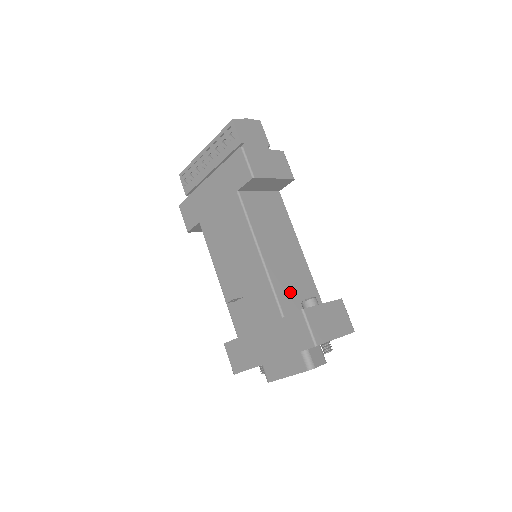
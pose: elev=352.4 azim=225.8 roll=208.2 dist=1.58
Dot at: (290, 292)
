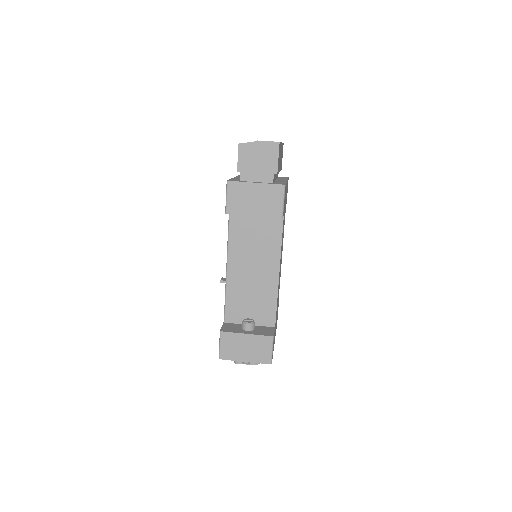
Dot at: (242, 306)
